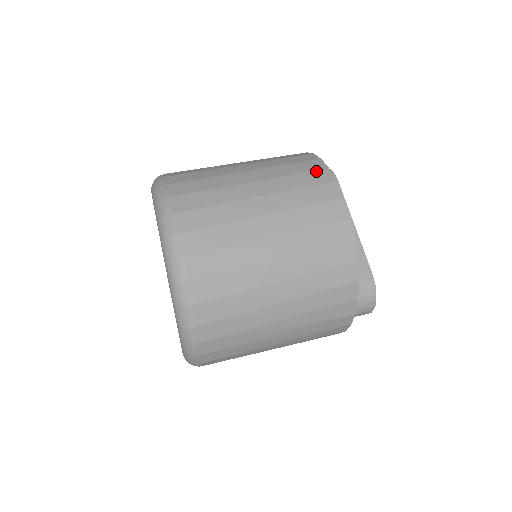
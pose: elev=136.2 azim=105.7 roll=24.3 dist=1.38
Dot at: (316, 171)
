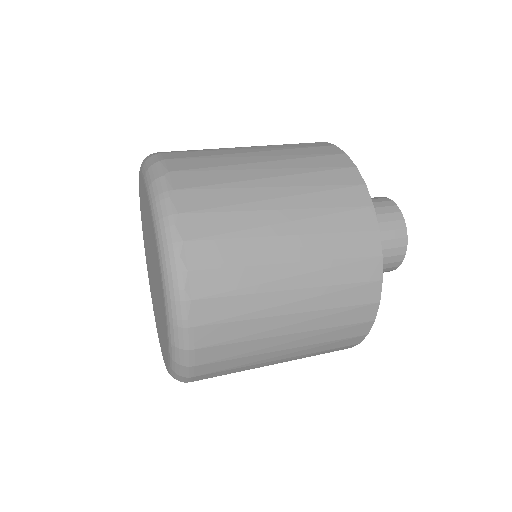
Dot at: occluded
